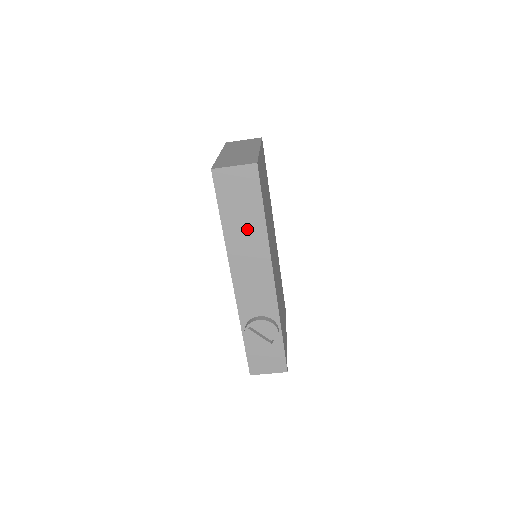
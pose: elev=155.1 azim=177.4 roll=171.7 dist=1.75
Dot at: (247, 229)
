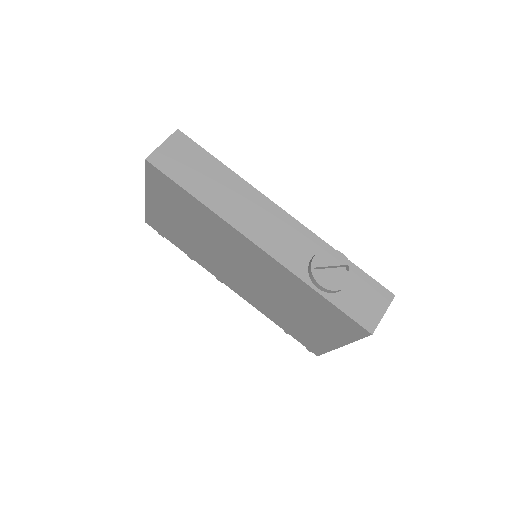
Dot at: (220, 186)
